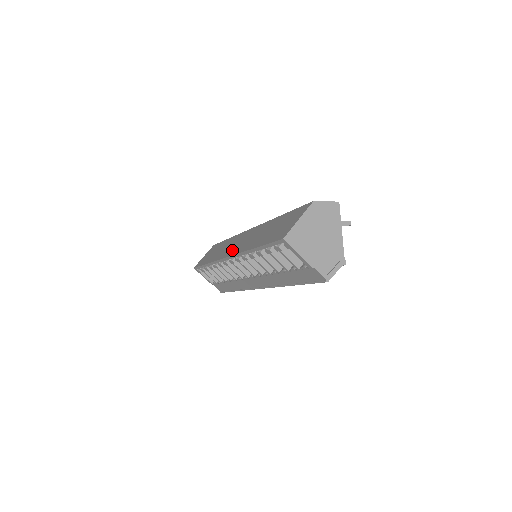
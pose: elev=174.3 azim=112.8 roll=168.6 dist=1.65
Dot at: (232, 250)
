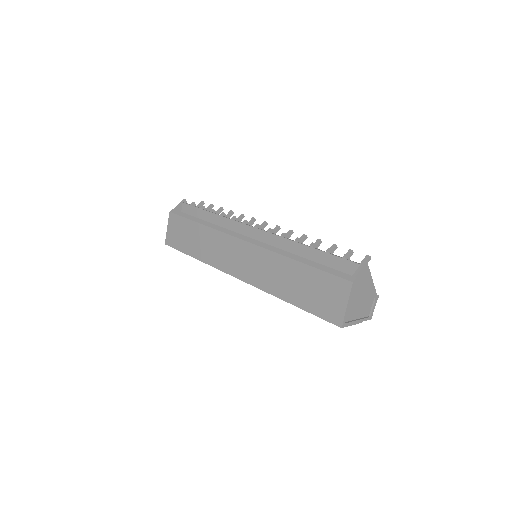
Dot at: (239, 270)
